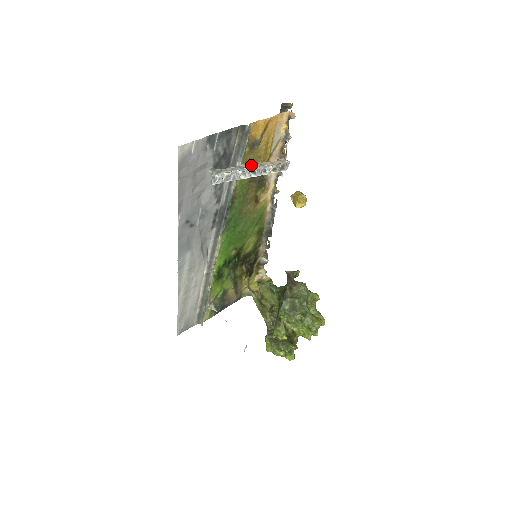
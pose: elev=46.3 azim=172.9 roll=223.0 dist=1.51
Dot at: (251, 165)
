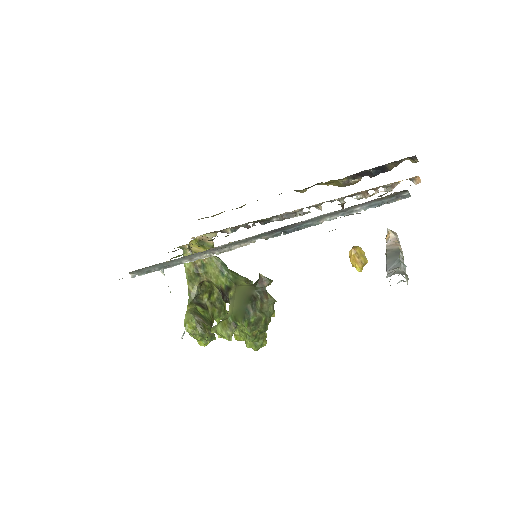
Dot at: (401, 256)
